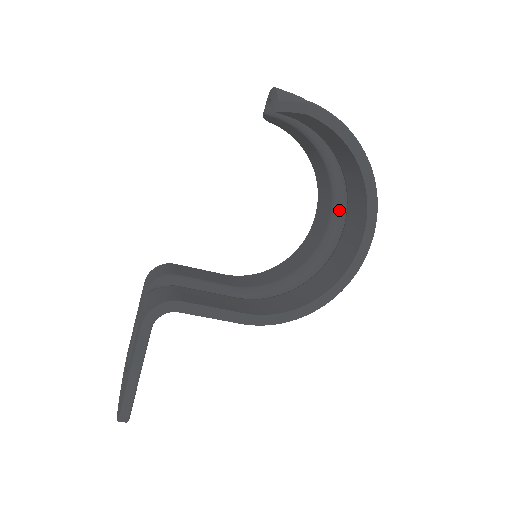
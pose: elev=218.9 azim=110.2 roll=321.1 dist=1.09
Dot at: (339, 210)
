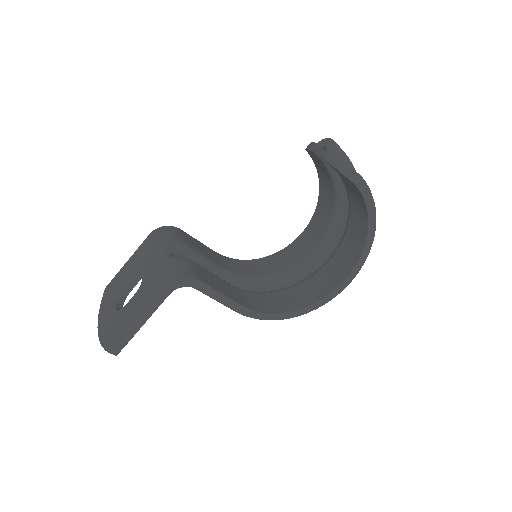
Dot at: (327, 243)
